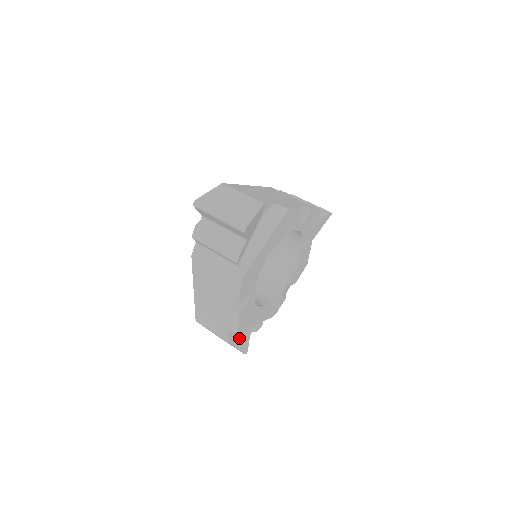
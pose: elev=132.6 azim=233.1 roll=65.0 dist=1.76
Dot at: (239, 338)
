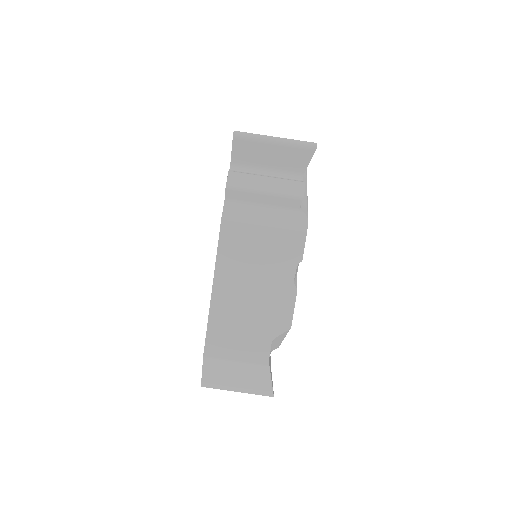
Dot at: occluded
